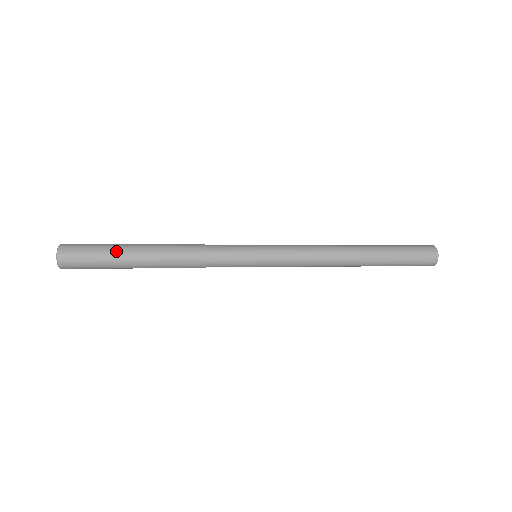
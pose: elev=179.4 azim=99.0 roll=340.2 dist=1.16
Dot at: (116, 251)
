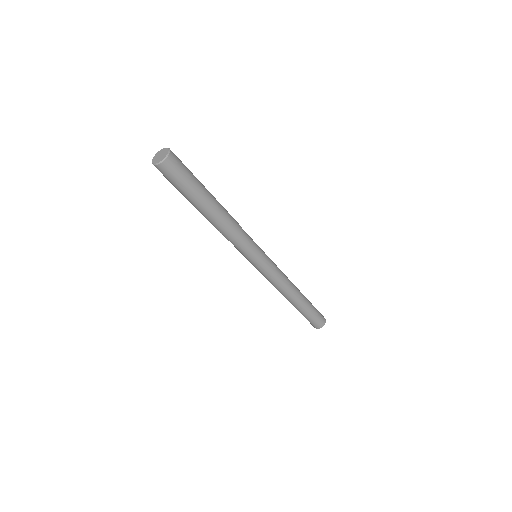
Dot at: (199, 189)
